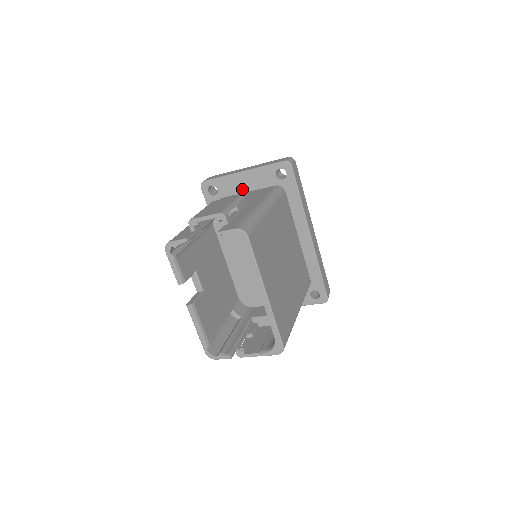
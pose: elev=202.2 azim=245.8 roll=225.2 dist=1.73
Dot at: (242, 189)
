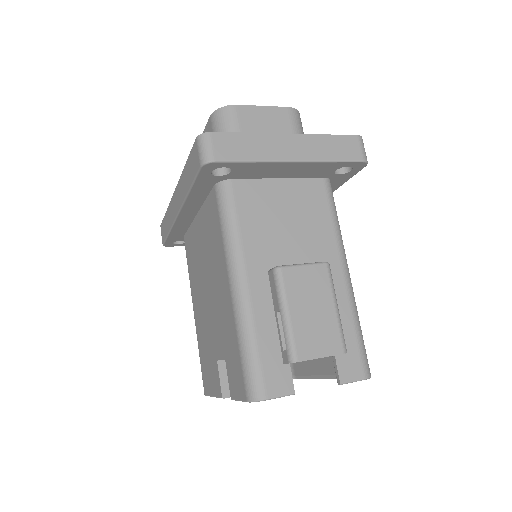
Dot at: (272, 175)
